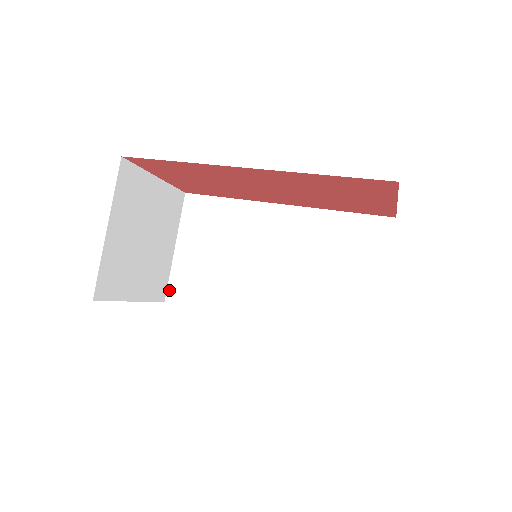
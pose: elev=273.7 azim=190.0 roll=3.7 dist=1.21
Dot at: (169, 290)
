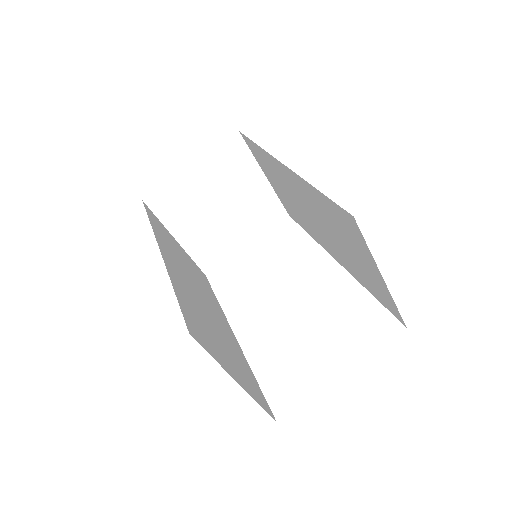
Dot at: (285, 208)
